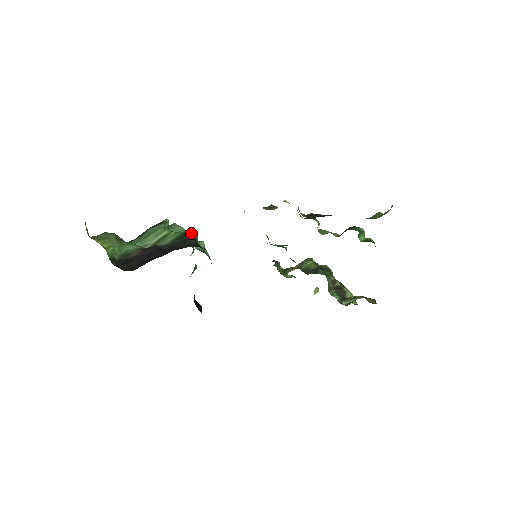
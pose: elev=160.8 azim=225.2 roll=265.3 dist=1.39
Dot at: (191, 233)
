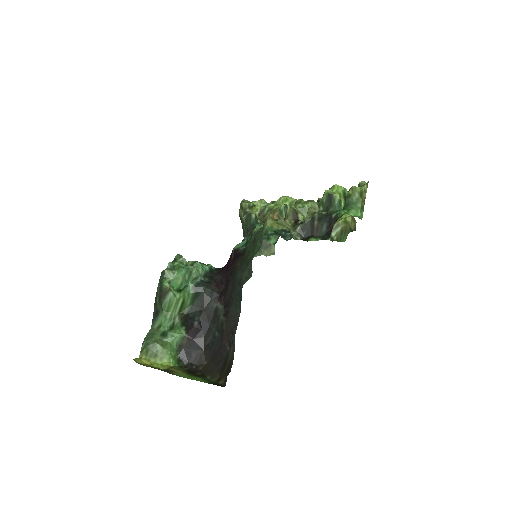
Dot at: (188, 271)
